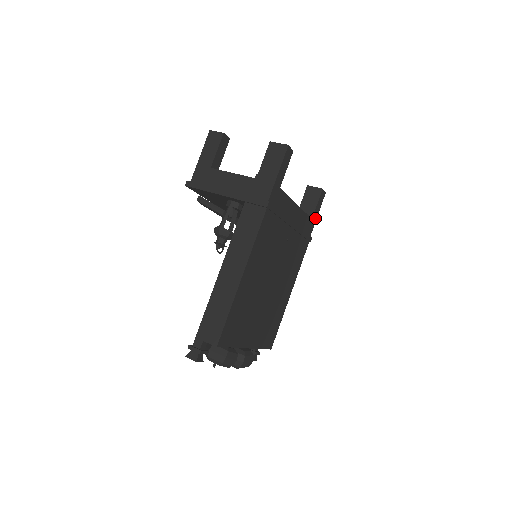
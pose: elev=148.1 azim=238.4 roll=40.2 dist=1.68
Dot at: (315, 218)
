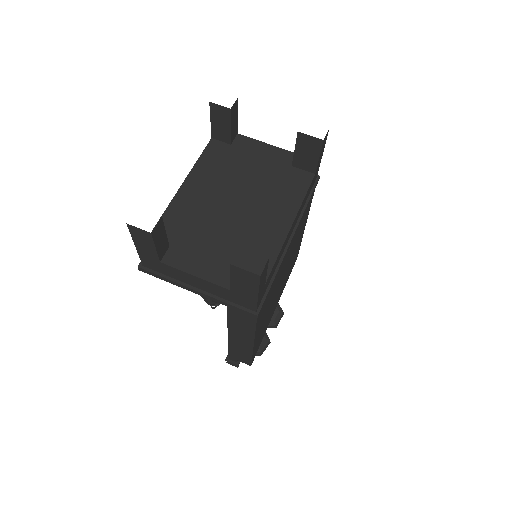
Dot at: (319, 162)
